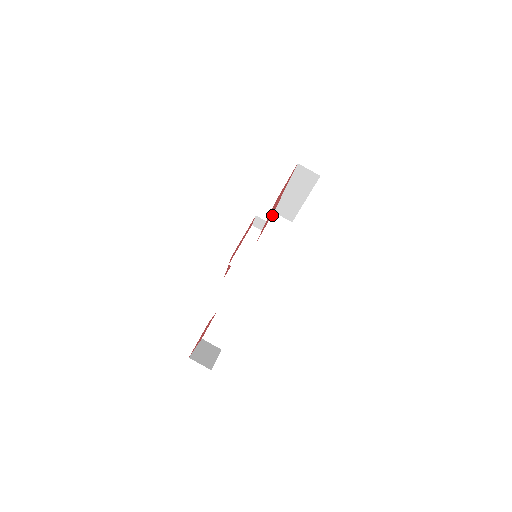
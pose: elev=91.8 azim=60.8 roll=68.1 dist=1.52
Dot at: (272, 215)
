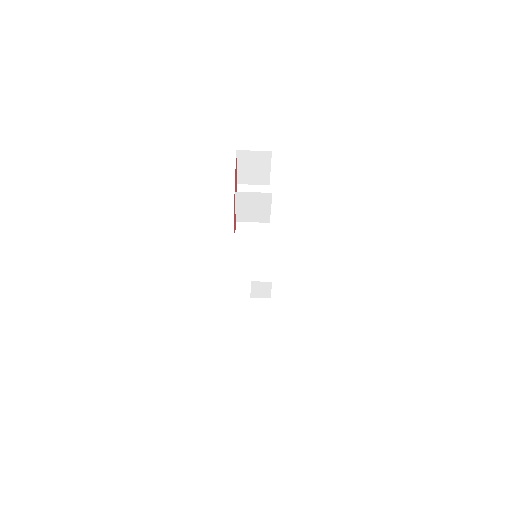
Dot at: occluded
